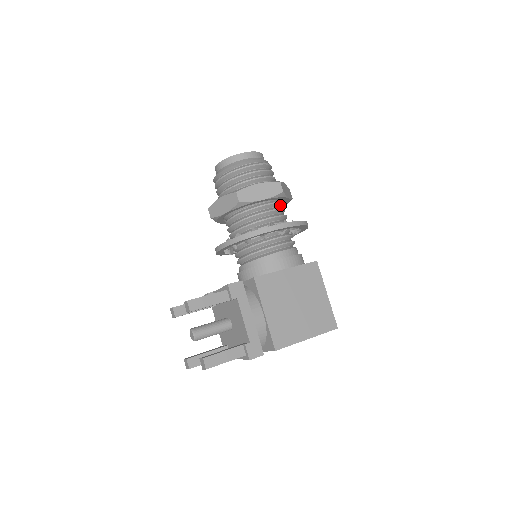
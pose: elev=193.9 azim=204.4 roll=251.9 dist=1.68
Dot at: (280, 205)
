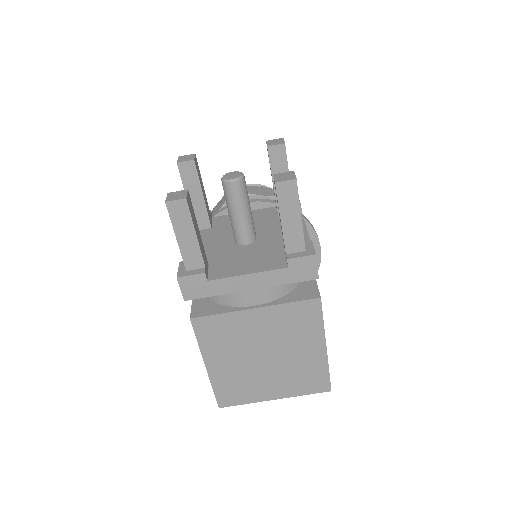
Dot at: occluded
